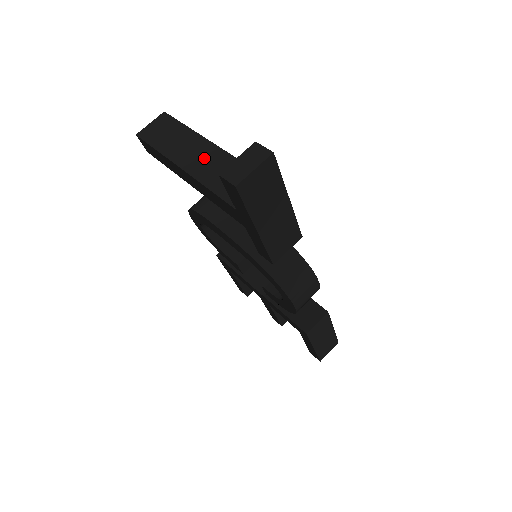
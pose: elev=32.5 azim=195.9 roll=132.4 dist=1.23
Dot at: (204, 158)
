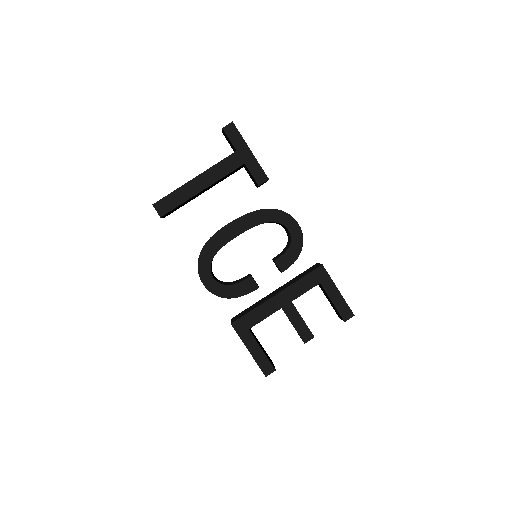
Dot at: occluded
